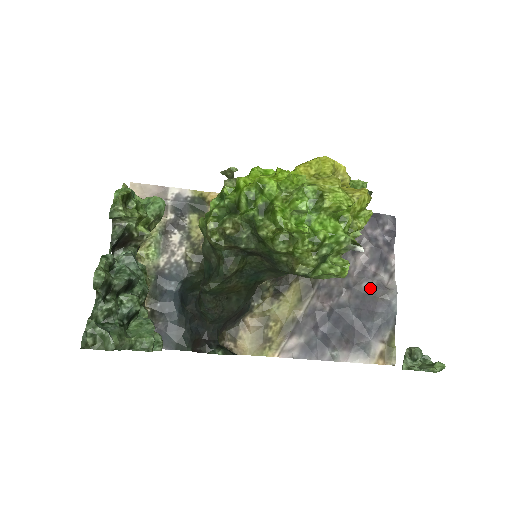
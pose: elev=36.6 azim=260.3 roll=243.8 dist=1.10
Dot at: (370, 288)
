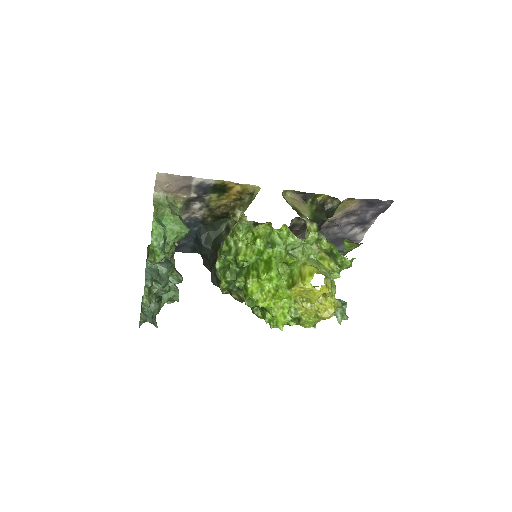
Dot at: (342, 237)
